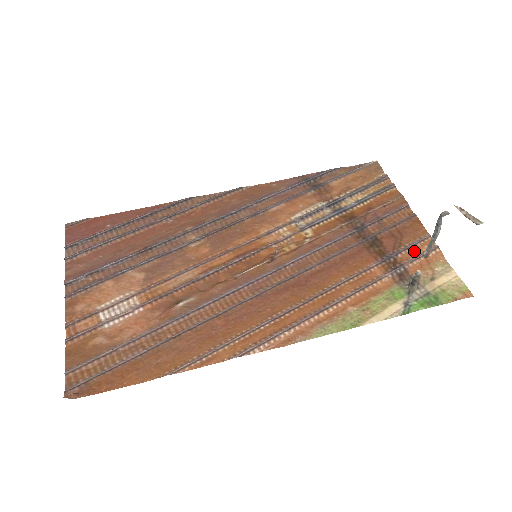
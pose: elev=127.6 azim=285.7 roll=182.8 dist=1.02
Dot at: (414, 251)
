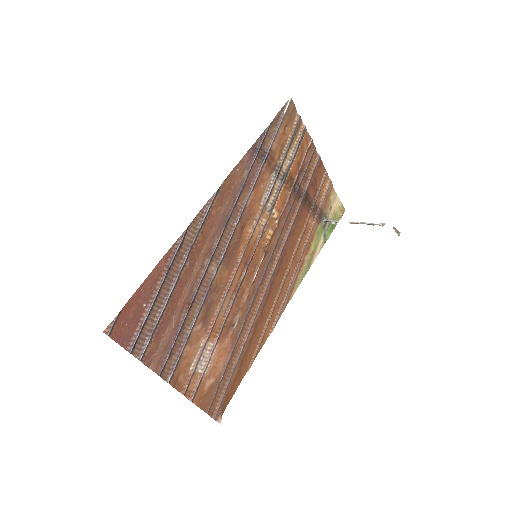
Dot at: (322, 192)
